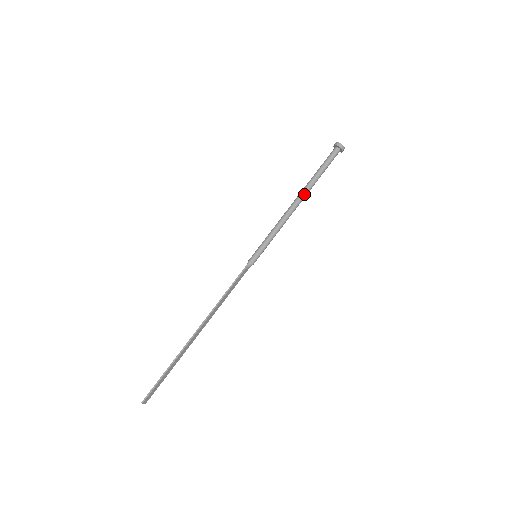
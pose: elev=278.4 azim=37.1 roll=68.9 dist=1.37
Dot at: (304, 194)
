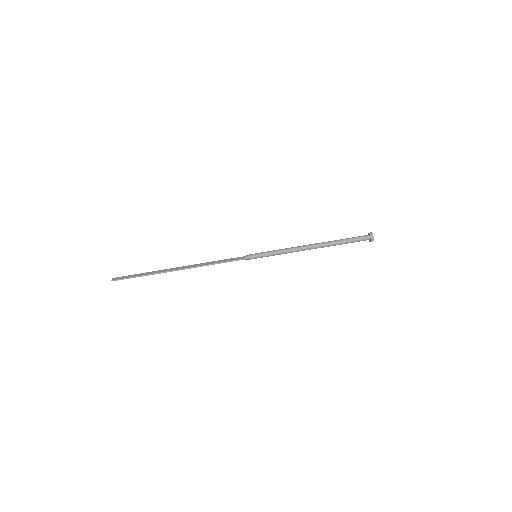
Dot at: occluded
